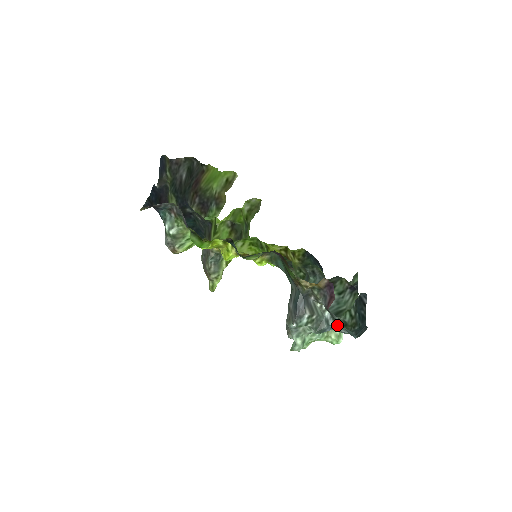
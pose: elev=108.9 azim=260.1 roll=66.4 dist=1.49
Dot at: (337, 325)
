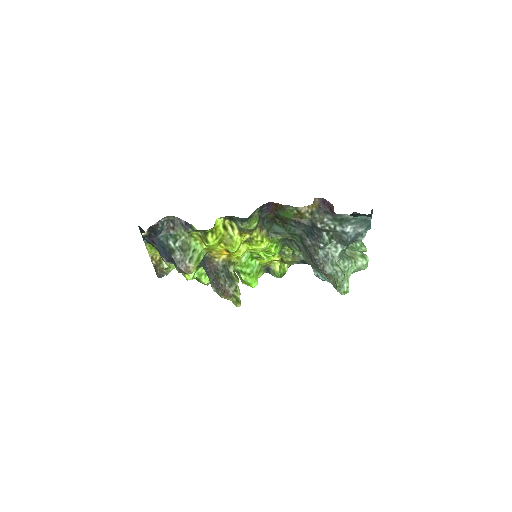
Dot at: (352, 228)
